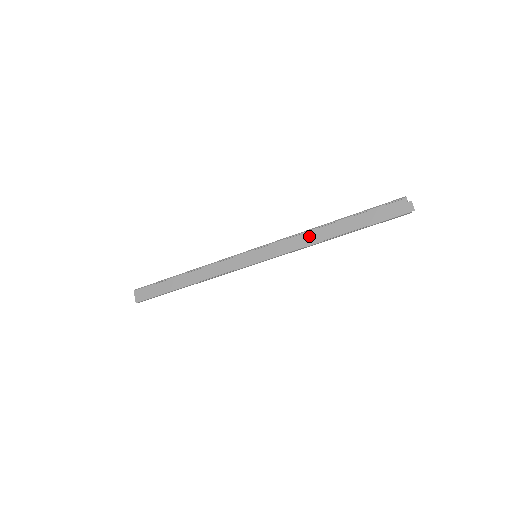
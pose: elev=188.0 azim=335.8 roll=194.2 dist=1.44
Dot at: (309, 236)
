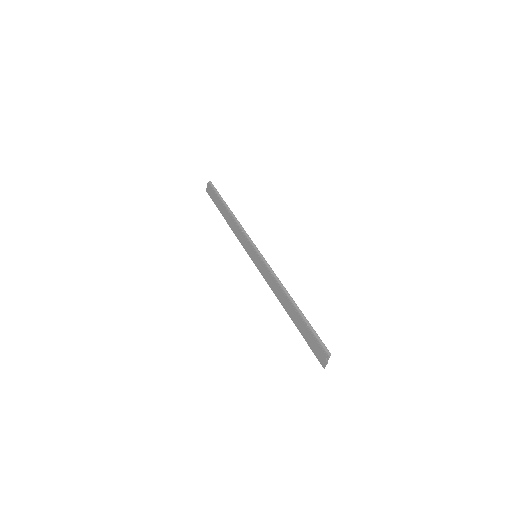
Dot at: (278, 290)
